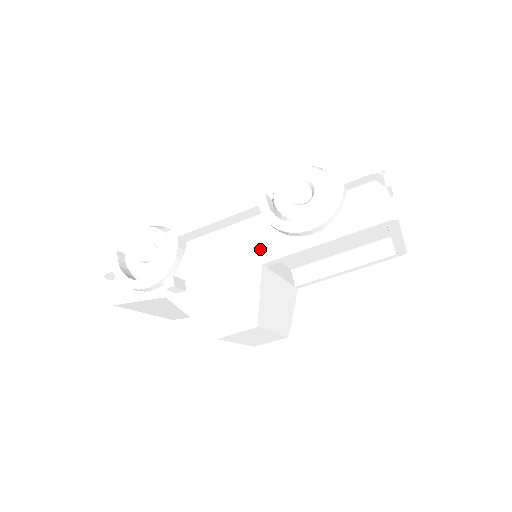
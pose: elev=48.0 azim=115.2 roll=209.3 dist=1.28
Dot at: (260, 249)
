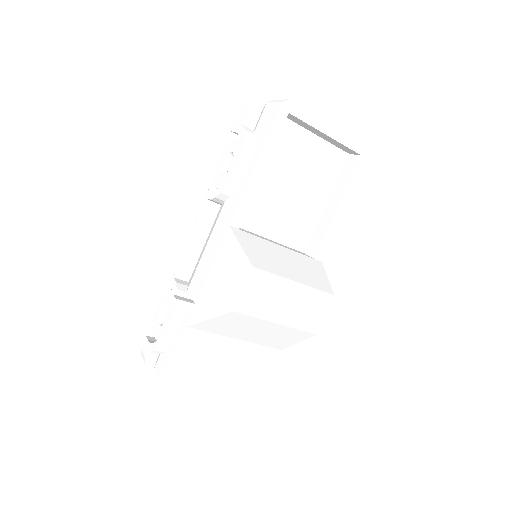
Dot at: (224, 220)
